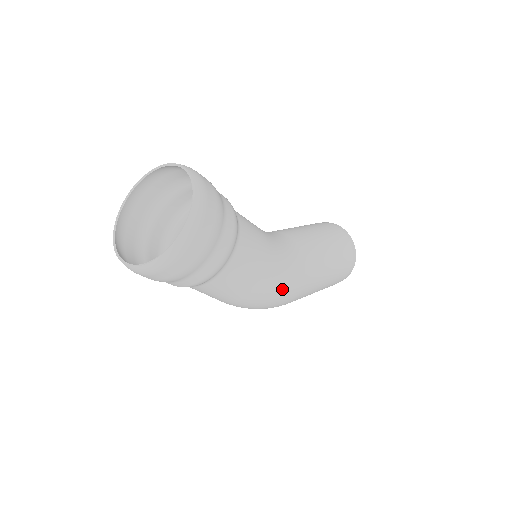
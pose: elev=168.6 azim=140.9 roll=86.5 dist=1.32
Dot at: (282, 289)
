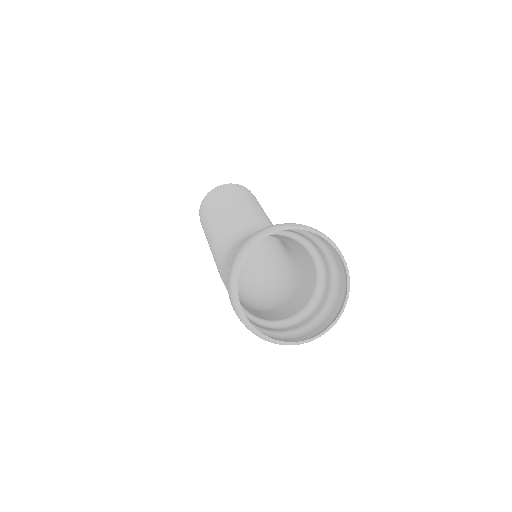
Dot at: (292, 273)
